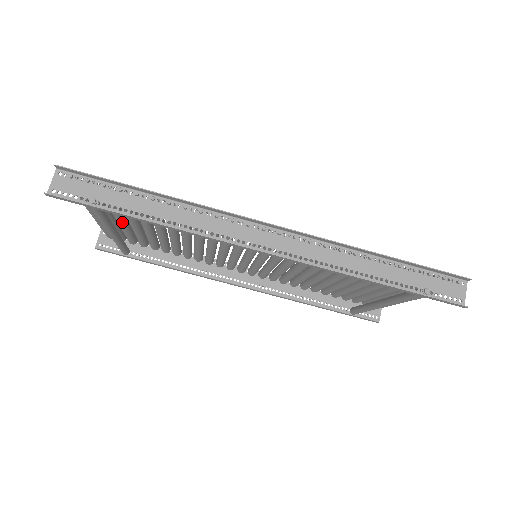
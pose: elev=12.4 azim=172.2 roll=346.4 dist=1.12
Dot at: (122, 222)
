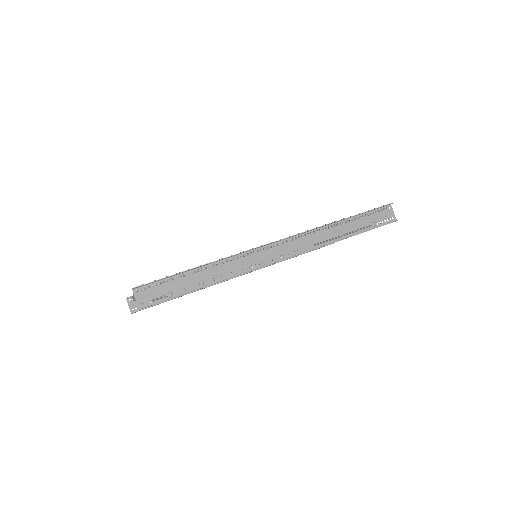
Dot at: occluded
